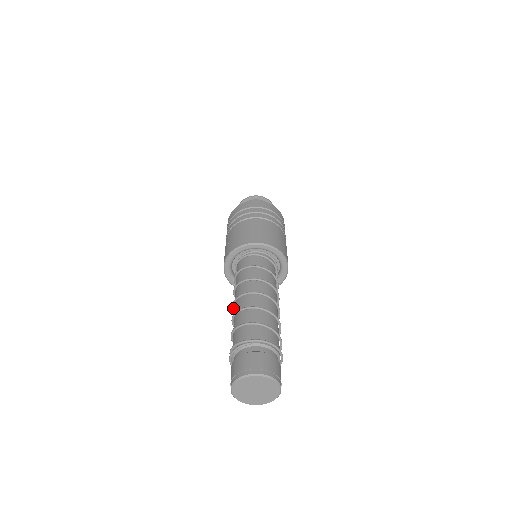
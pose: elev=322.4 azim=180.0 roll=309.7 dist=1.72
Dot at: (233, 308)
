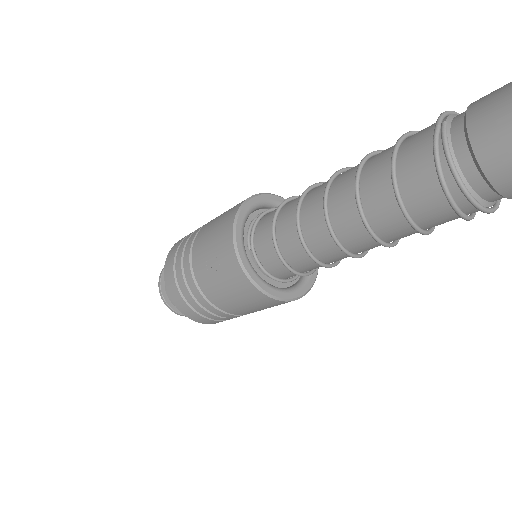
Dot at: (339, 244)
